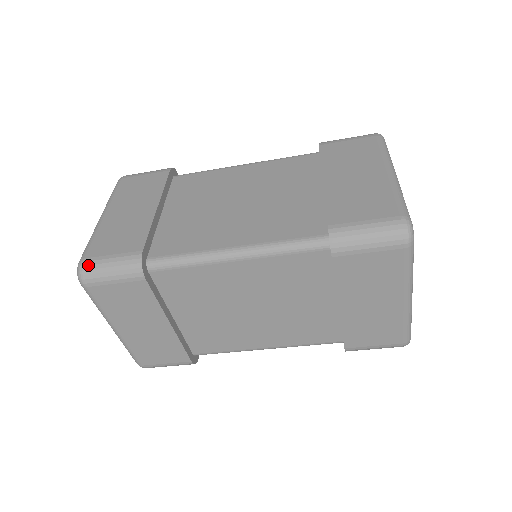
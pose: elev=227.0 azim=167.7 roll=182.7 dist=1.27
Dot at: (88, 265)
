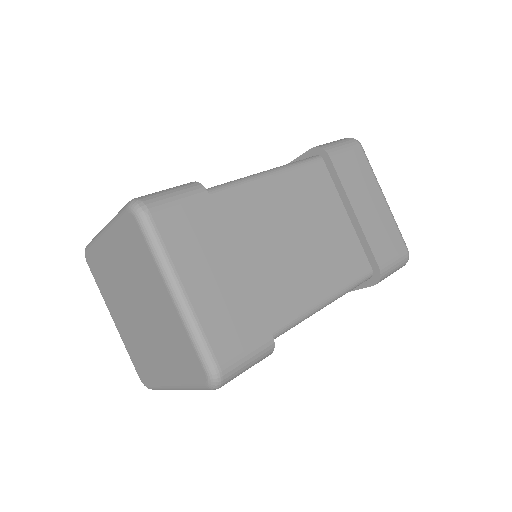
Dot at: (229, 372)
